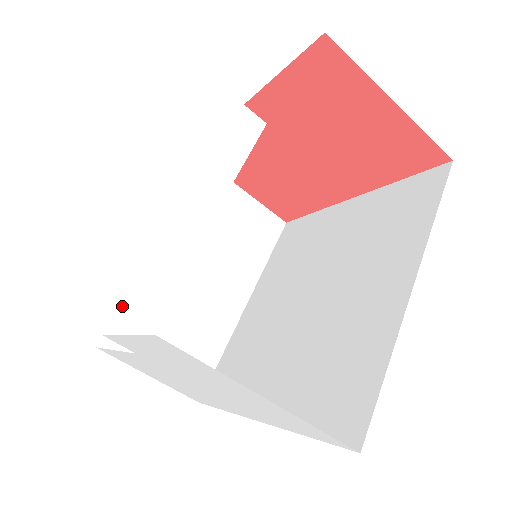
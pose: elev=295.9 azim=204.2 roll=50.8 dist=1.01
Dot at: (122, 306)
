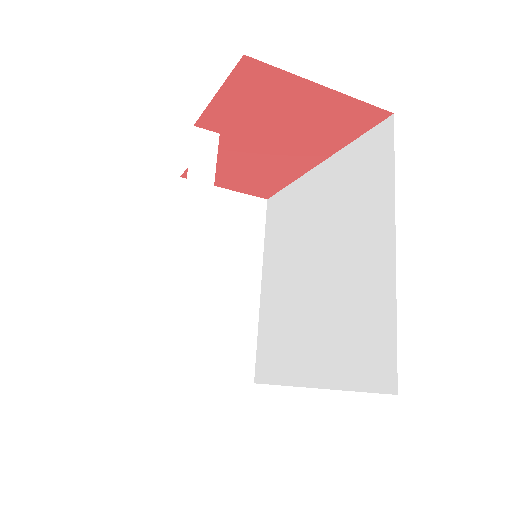
Dot at: (167, 347)
